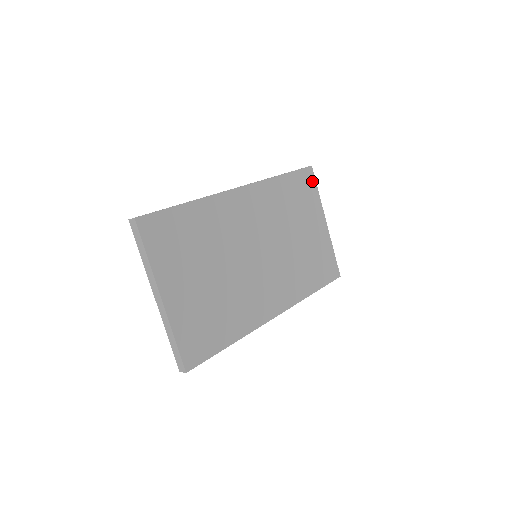
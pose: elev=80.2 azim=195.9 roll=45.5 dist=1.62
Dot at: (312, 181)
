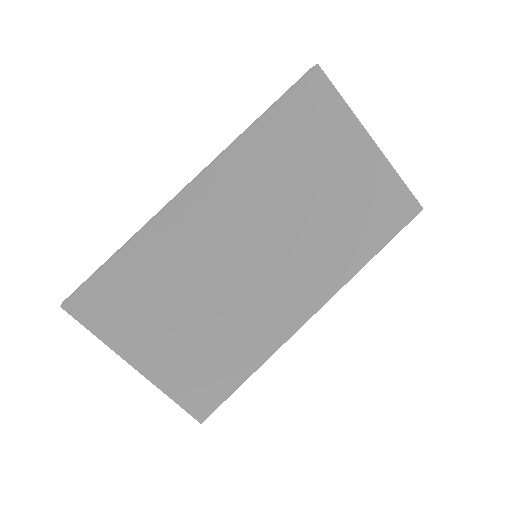
Dot at: (326, 91)
